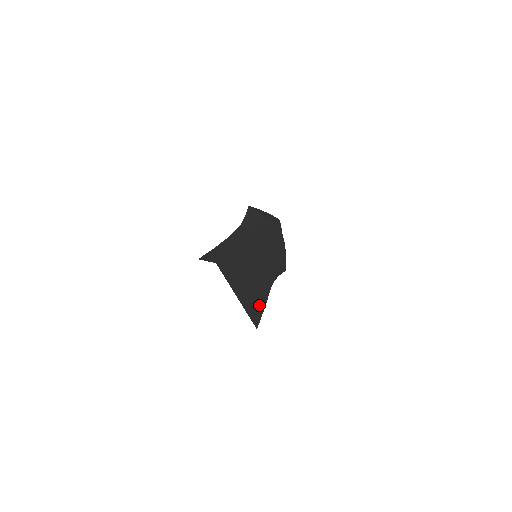
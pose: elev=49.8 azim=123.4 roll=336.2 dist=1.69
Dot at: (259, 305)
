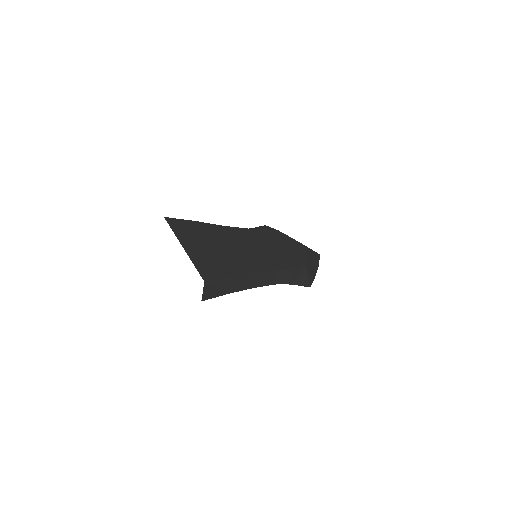
Dot at: (222, 271)
